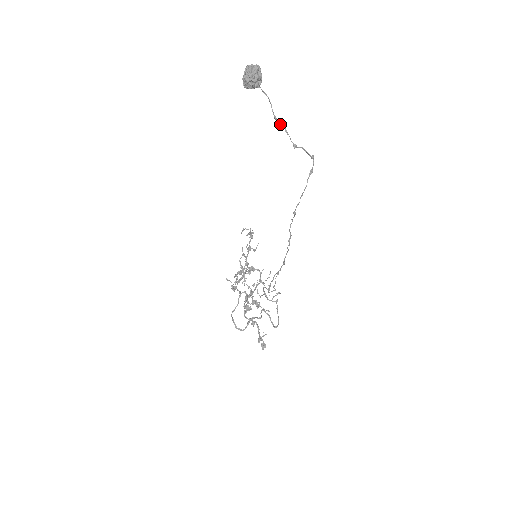
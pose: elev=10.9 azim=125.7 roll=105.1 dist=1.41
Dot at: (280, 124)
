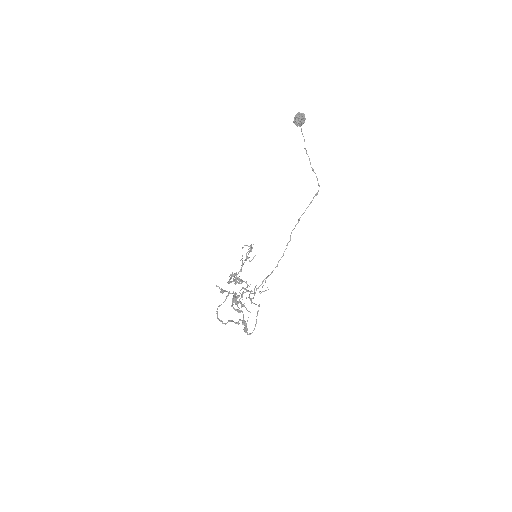
Dot at: occluded
